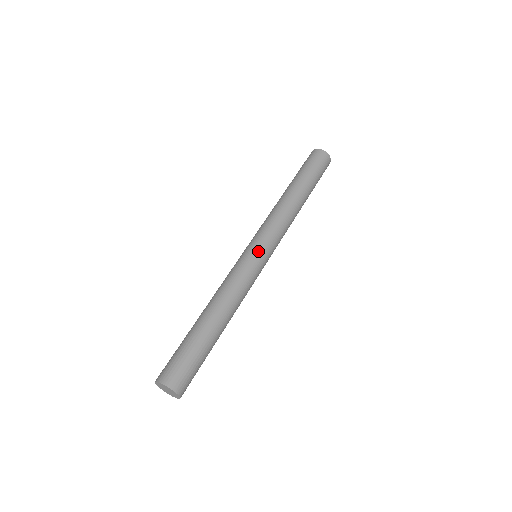
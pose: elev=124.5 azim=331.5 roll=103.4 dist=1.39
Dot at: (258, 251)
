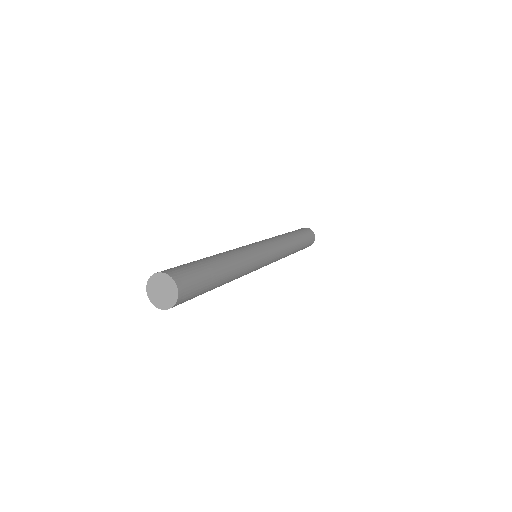
Dot at: (255, 243)
